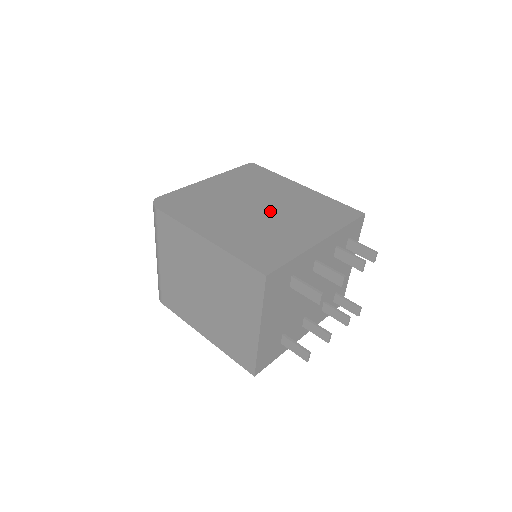
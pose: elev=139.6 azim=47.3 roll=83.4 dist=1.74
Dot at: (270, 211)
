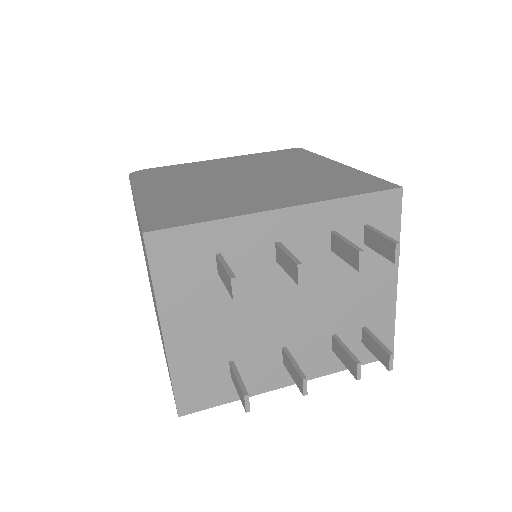
Dot at: (254, 181)
